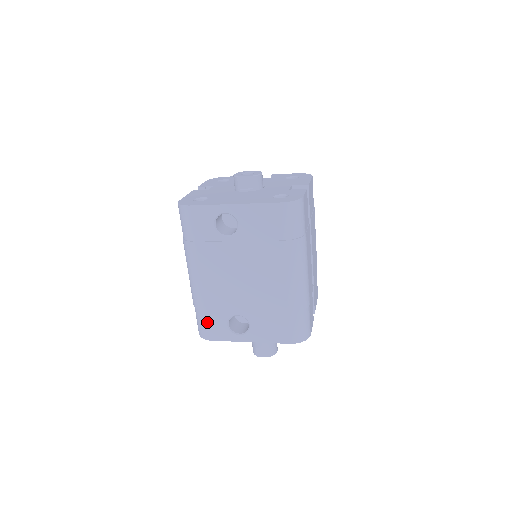
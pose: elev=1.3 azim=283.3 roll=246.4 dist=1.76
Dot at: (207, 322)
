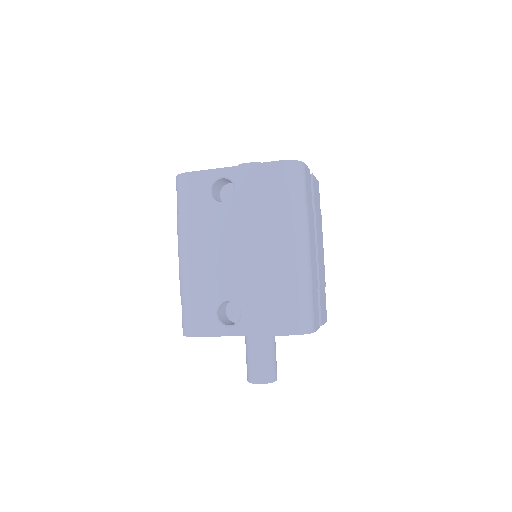
Dot at: (193, 311)
